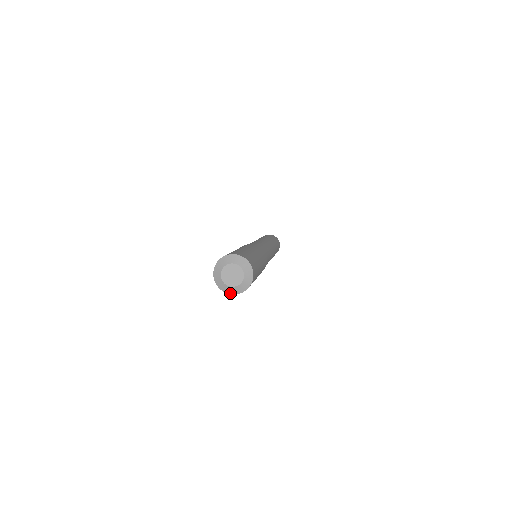
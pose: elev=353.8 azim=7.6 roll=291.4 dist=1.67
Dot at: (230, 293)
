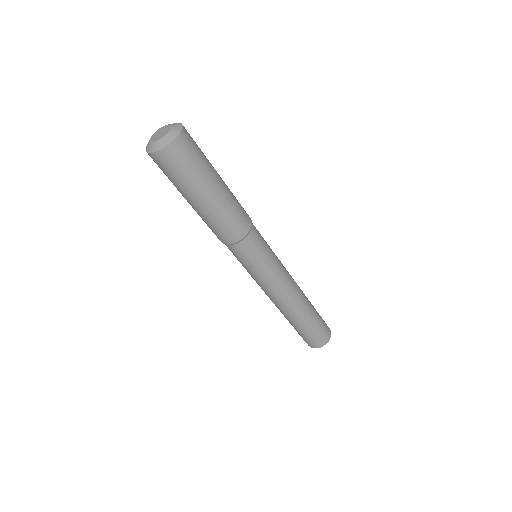
Dot at: (172, 140)
